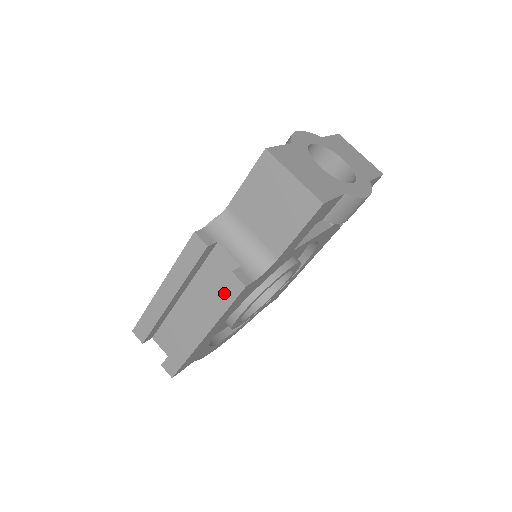
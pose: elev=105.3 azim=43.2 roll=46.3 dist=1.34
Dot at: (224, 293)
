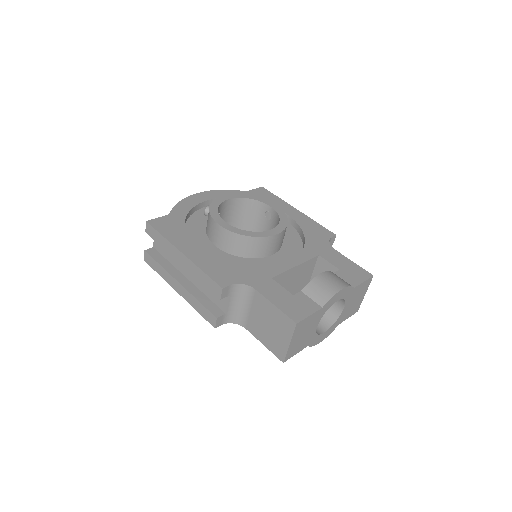
Dot at: (204, 311)
